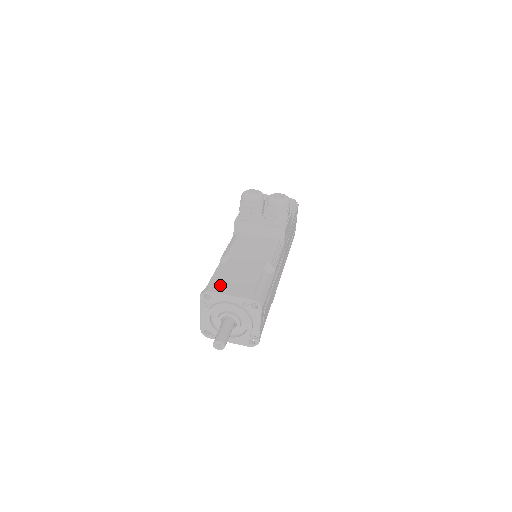
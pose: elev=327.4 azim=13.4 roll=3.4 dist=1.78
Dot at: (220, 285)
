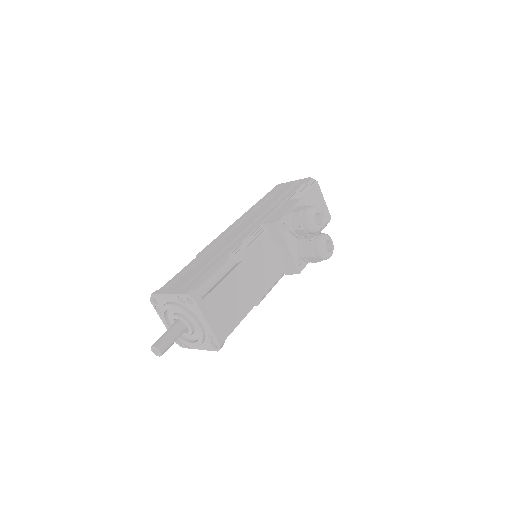
Dot at: (210, 301)
